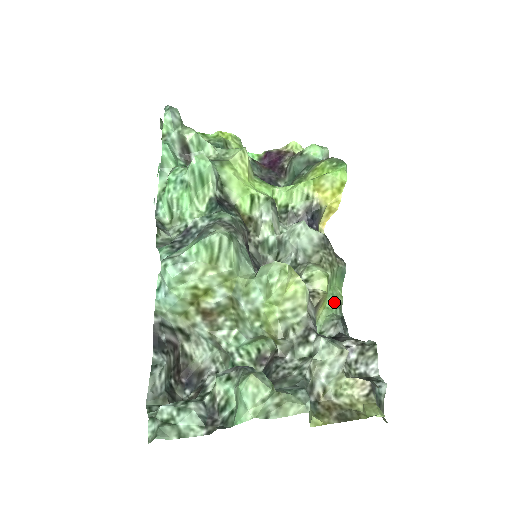
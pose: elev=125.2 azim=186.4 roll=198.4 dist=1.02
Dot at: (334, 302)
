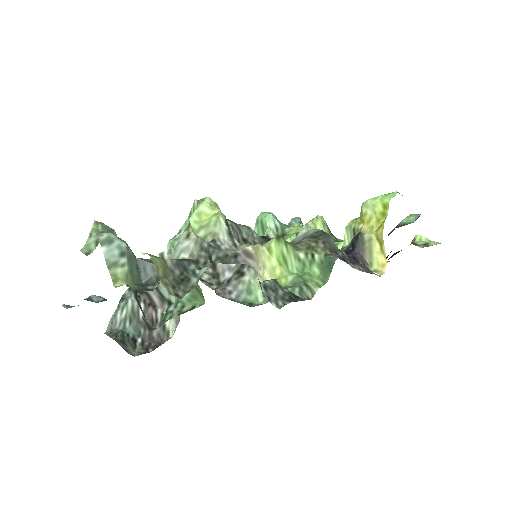
Dot at: (297, 282)
